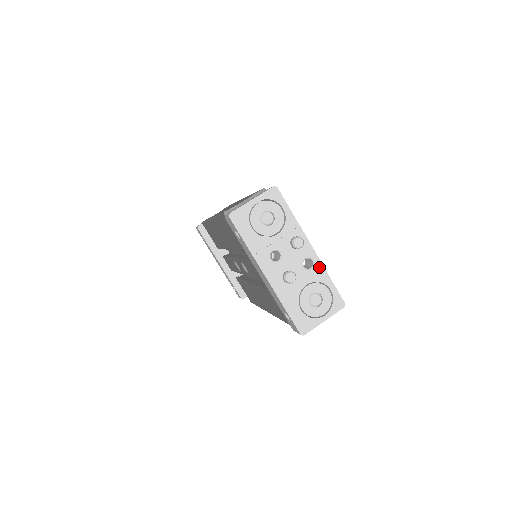
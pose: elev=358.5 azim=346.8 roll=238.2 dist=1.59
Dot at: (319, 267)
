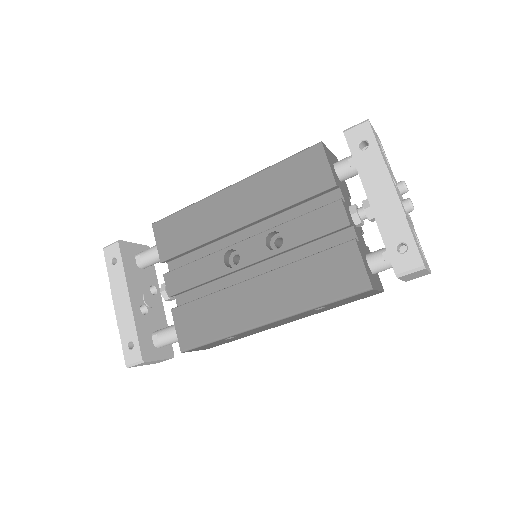
Dot at: (412, 223)
